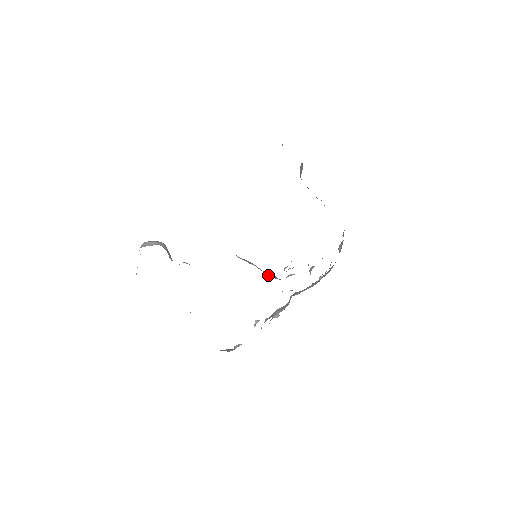
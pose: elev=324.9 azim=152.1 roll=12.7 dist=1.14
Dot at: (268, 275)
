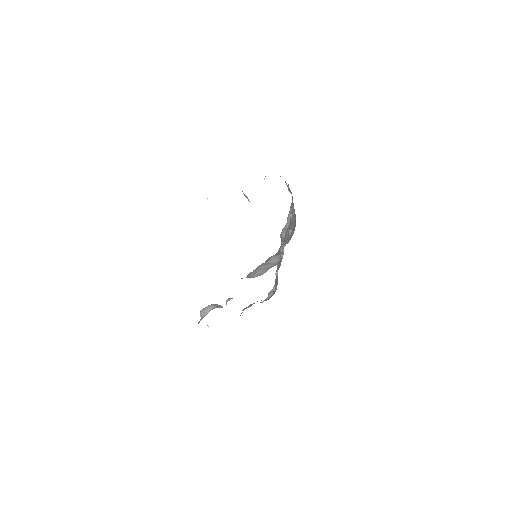
Dot at: (273, 264)
